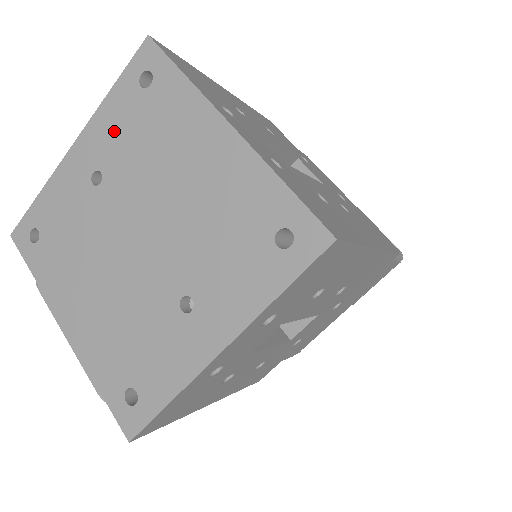
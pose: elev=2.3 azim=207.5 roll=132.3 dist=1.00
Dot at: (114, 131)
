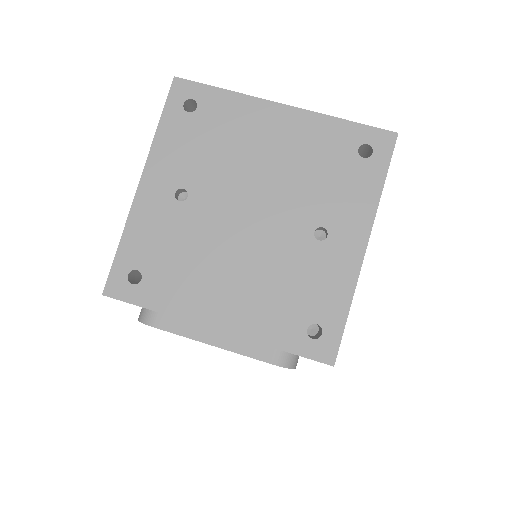
Dot at: (179, 153)
